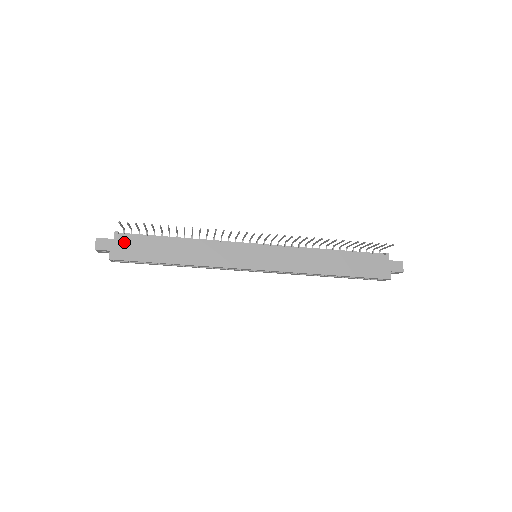
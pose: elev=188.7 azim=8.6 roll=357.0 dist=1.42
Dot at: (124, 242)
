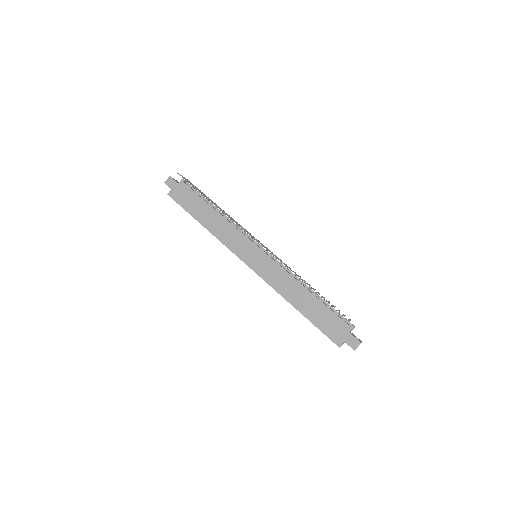
Dot at: (182, 189)
